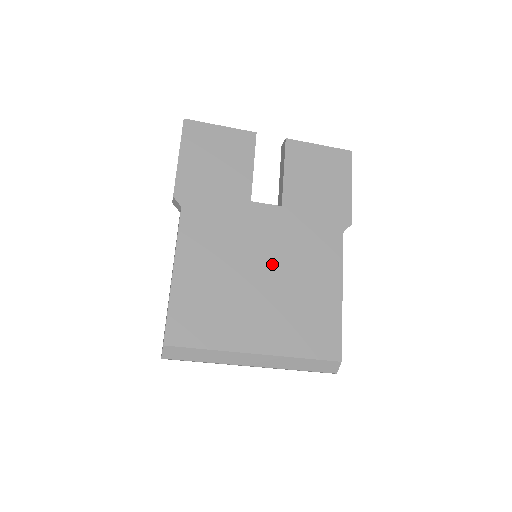
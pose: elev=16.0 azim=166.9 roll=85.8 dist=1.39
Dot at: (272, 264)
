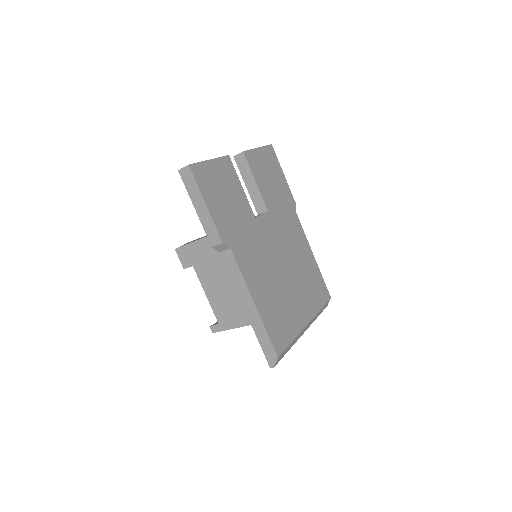
Dot at: (285, 259)
